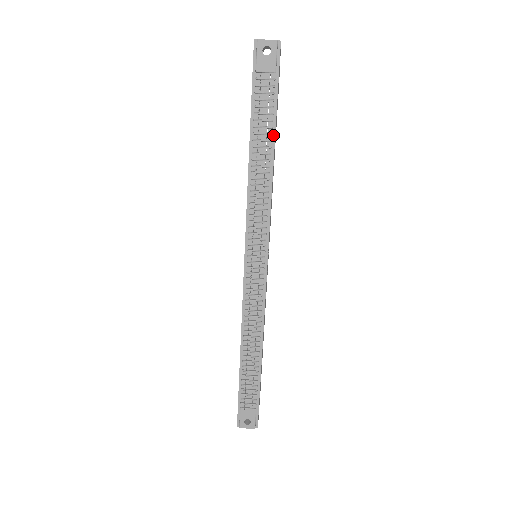
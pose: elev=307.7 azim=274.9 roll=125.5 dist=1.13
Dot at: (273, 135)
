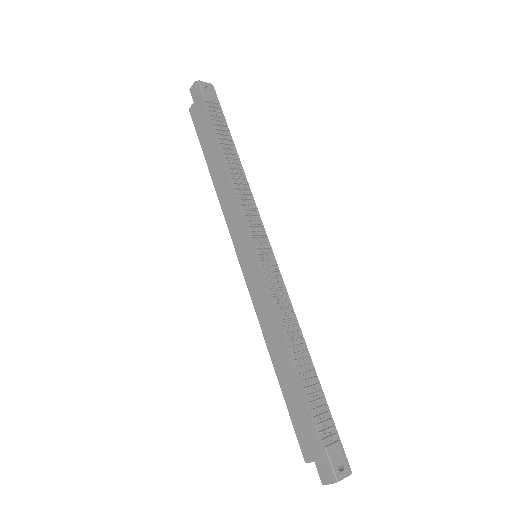
Dot at: (233, 146)
